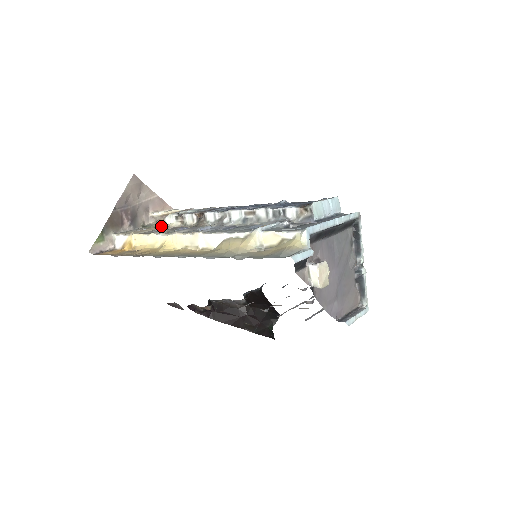
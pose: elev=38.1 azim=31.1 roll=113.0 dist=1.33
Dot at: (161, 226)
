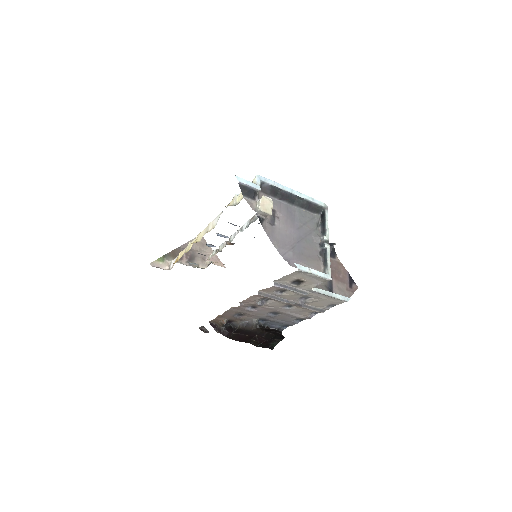
Dot at: occluded
